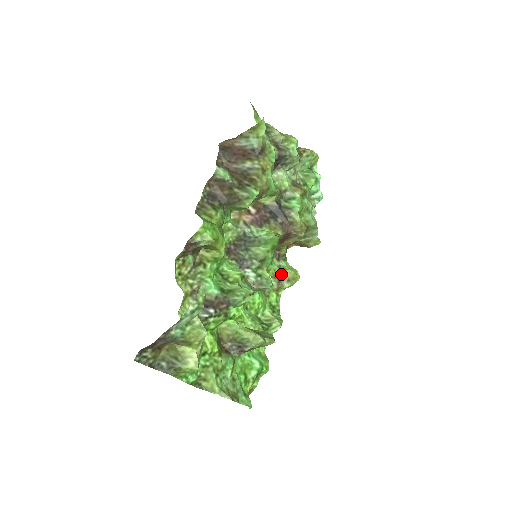
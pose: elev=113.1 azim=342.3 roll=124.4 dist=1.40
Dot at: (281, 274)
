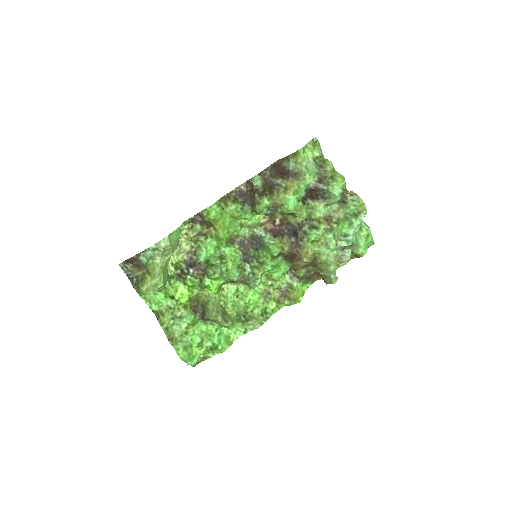
Dot at: (287, 290)
